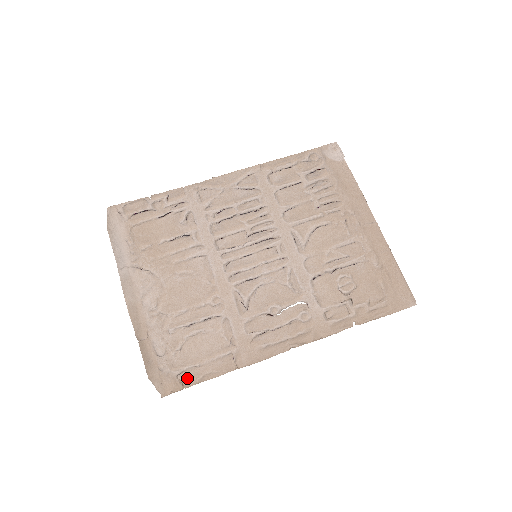
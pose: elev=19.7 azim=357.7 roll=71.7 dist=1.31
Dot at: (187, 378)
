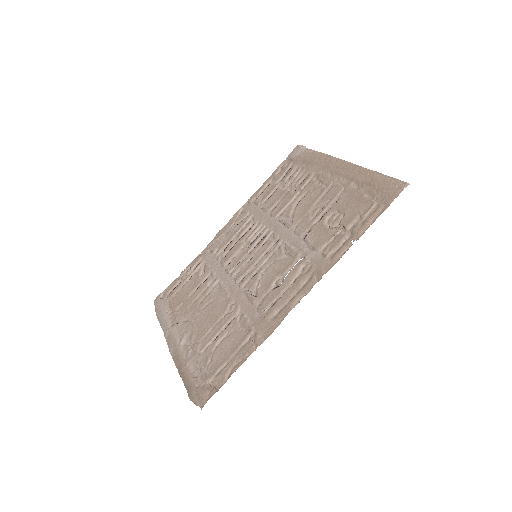
Dot at: (218, 381)
